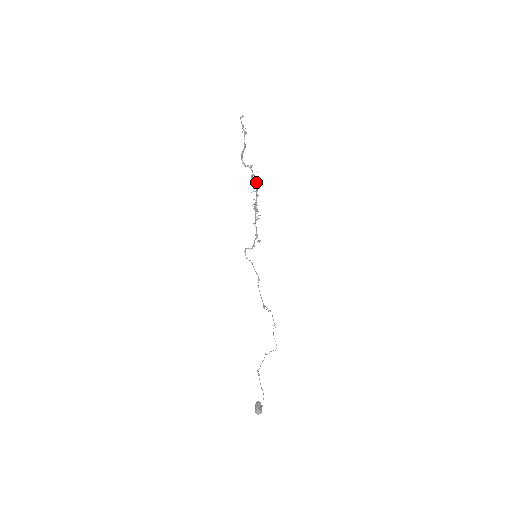
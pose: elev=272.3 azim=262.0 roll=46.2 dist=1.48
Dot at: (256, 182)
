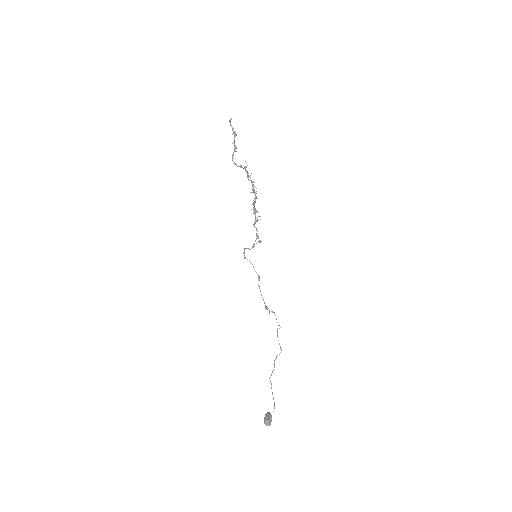
Dot at: occluded
